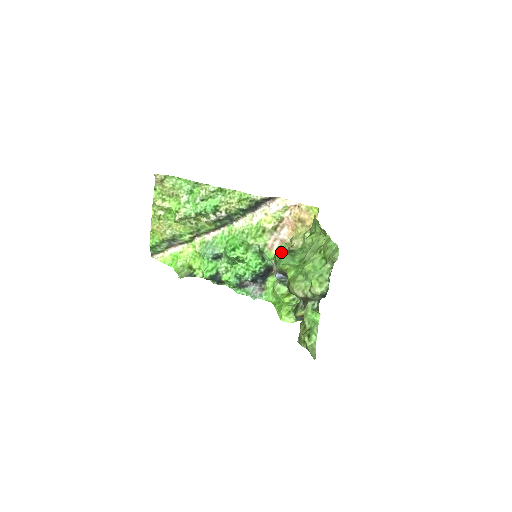
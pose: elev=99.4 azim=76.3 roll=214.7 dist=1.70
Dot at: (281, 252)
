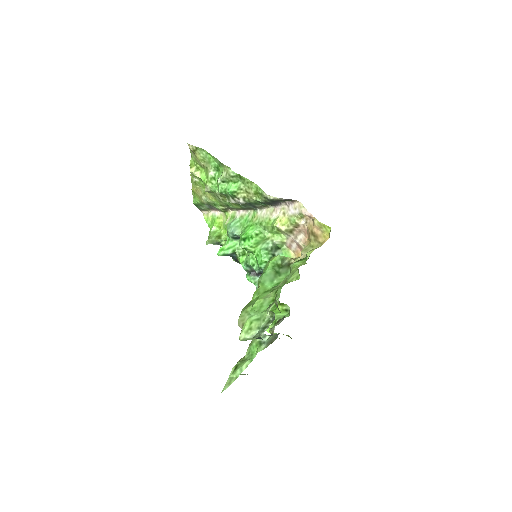
Dot at: (269, 265)
